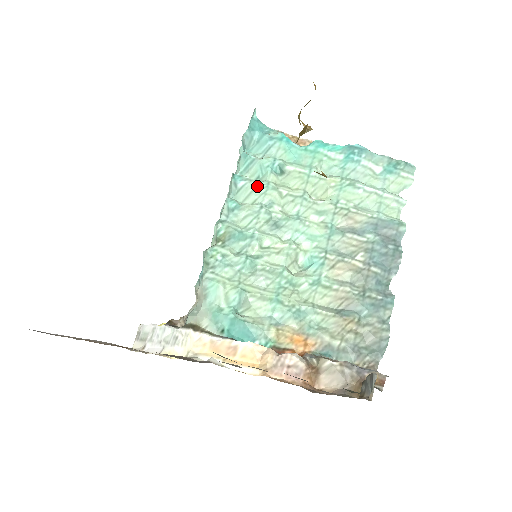
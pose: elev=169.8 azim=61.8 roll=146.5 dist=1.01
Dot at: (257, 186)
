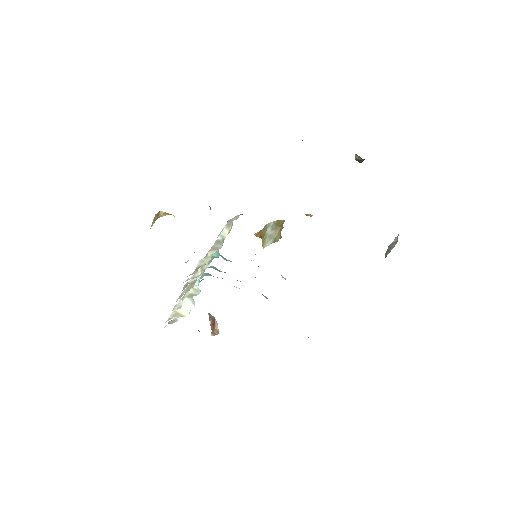
Dot at: occluded
